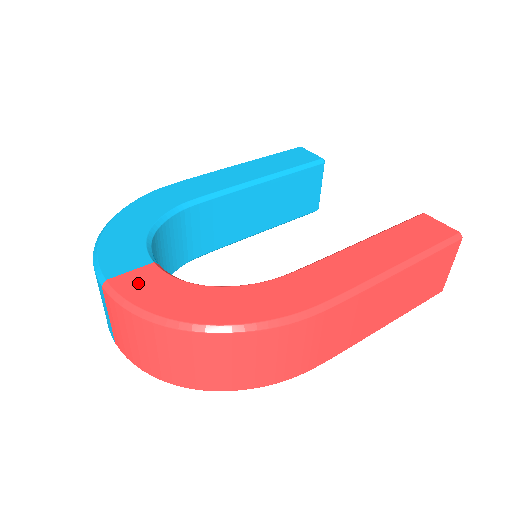
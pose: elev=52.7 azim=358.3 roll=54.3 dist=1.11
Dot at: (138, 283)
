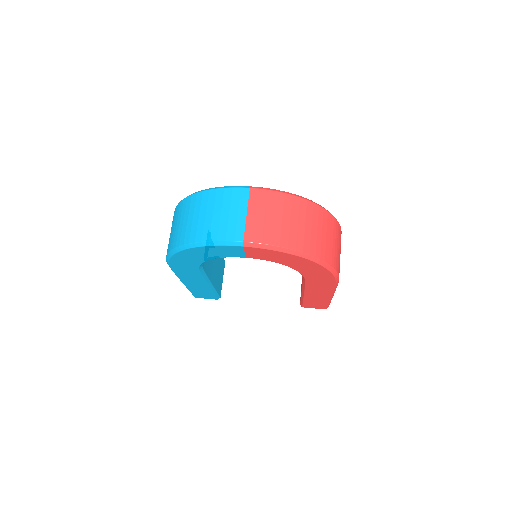
Dot at: occluded
